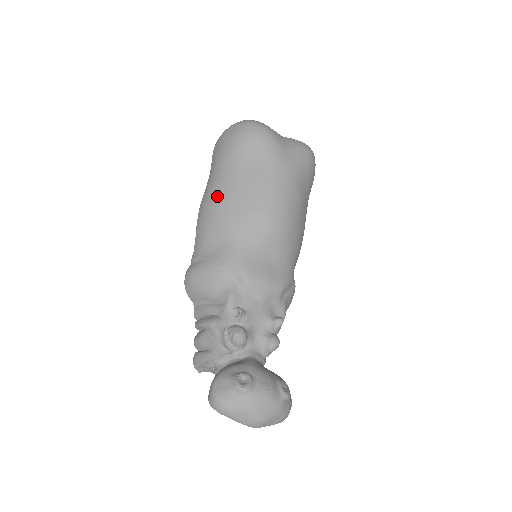
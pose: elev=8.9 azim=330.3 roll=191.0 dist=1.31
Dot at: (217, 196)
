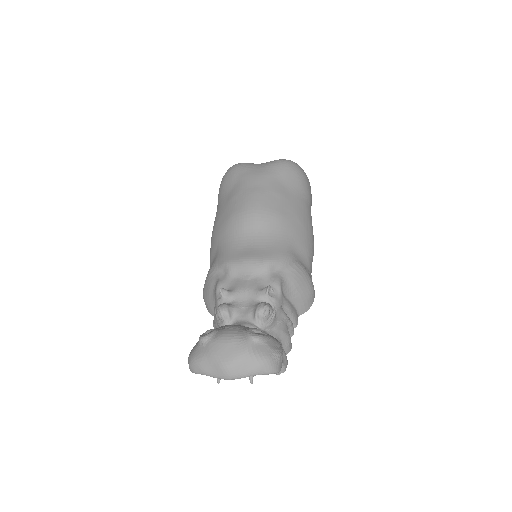
Dot at: (213, 226)
